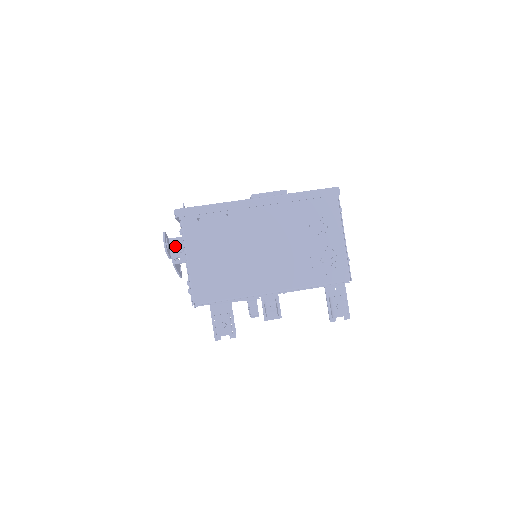
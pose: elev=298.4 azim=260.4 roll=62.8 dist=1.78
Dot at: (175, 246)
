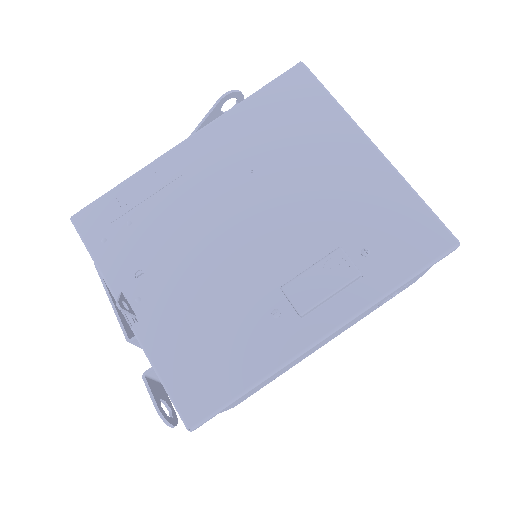
Dot at: occluded
